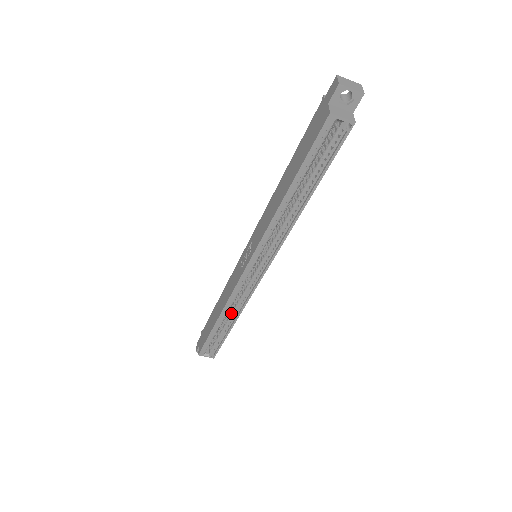
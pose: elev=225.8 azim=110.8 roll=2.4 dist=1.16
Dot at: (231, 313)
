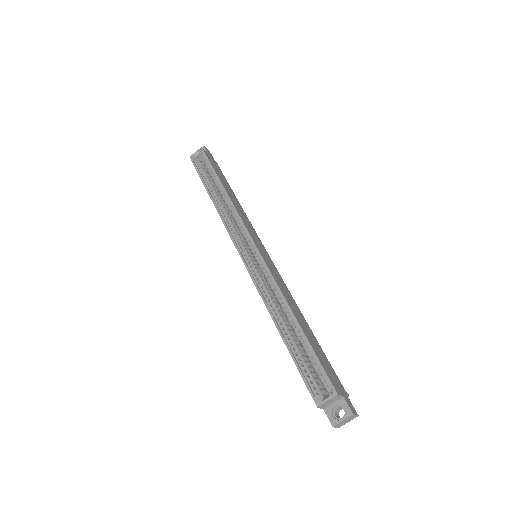
Dot at: (284, 312)
